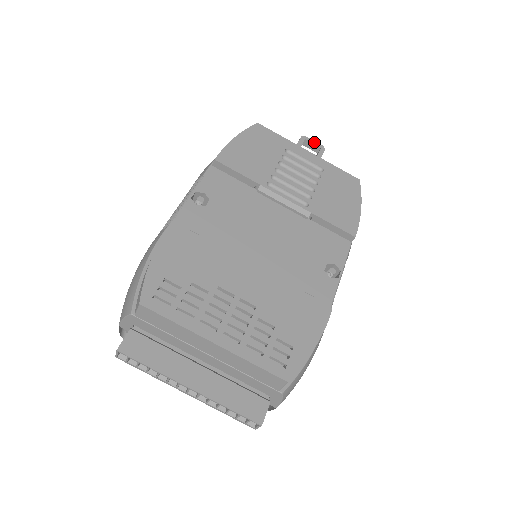
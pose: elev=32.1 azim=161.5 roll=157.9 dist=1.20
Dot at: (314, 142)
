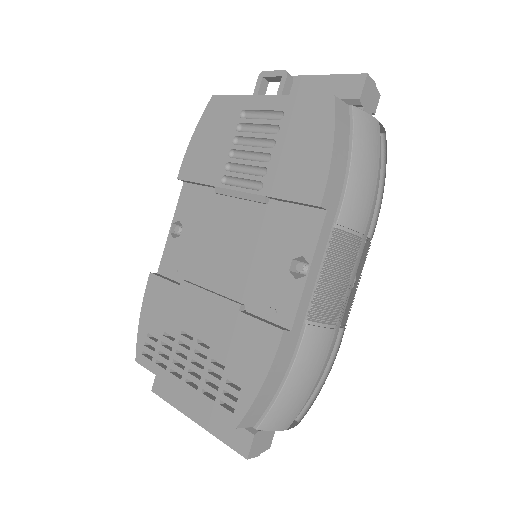
Dot at: (273, 73)
